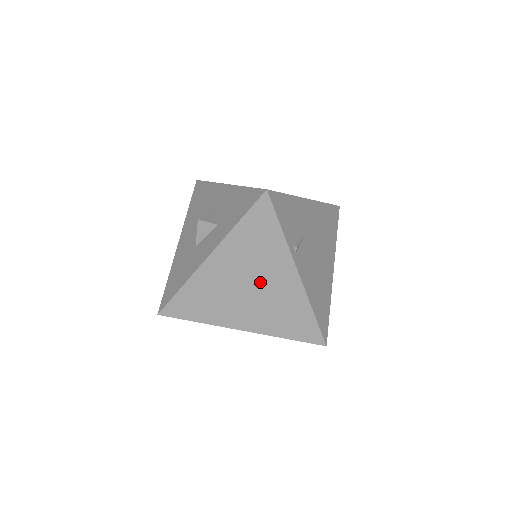
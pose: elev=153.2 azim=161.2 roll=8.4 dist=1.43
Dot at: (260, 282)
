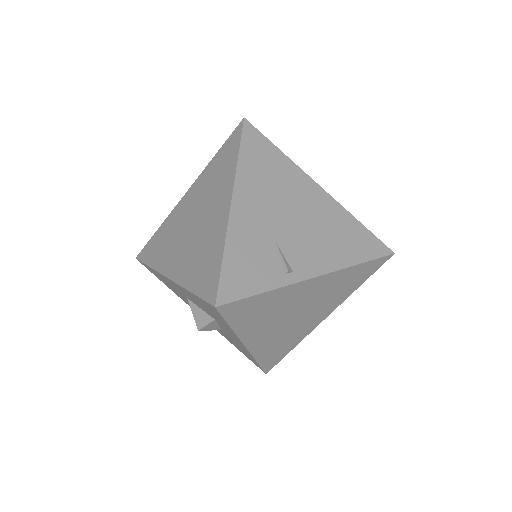
Dot at: (298, 308)
